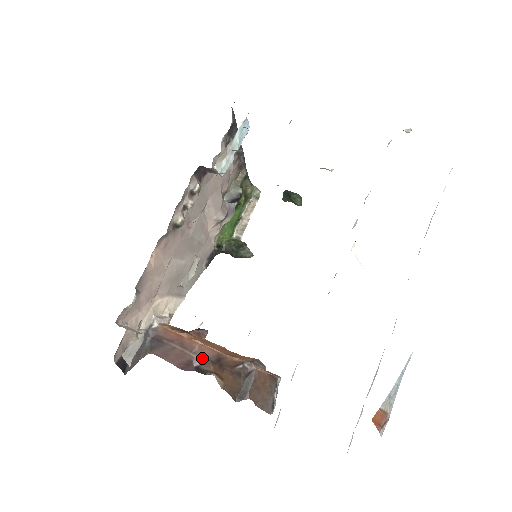
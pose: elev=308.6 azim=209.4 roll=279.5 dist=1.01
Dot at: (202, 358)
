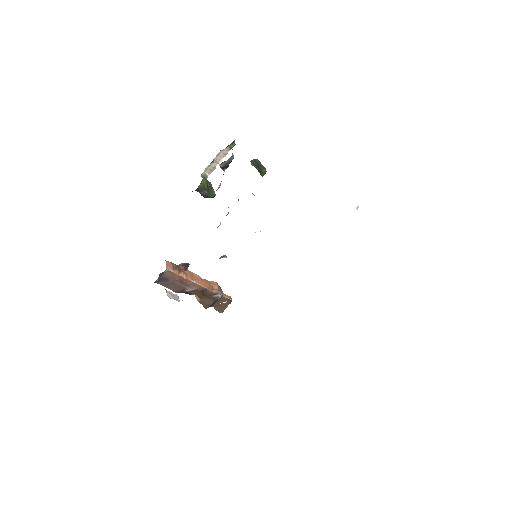
Dot at: (192, 289)
